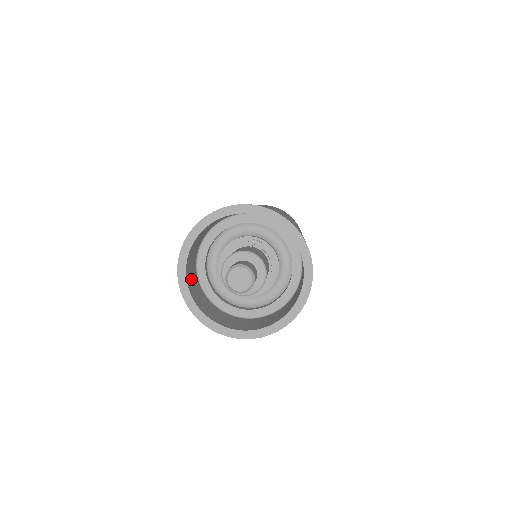
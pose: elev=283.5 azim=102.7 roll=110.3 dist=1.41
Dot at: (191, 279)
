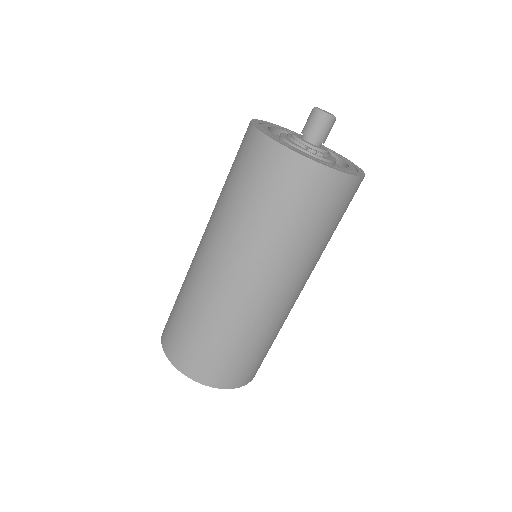
Dot at: occluded
